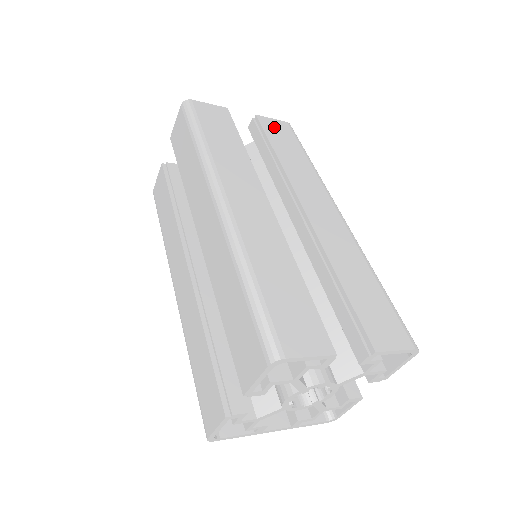
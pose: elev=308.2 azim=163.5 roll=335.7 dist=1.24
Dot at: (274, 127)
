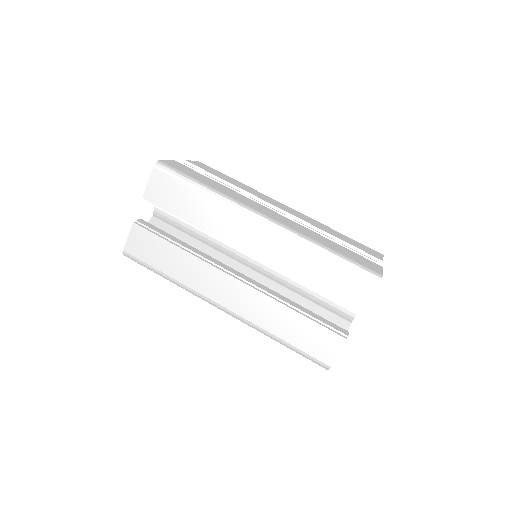
Dot at: (202, 166)
